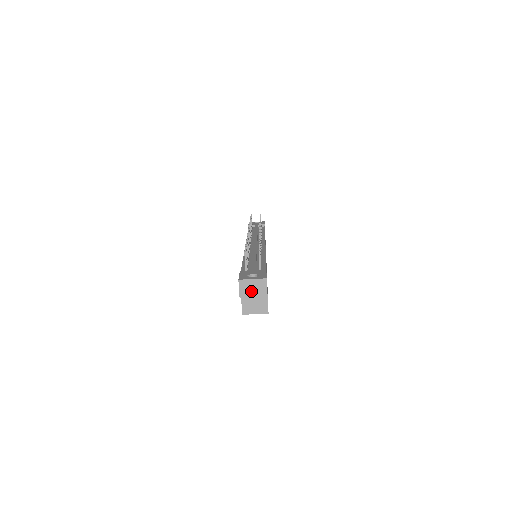
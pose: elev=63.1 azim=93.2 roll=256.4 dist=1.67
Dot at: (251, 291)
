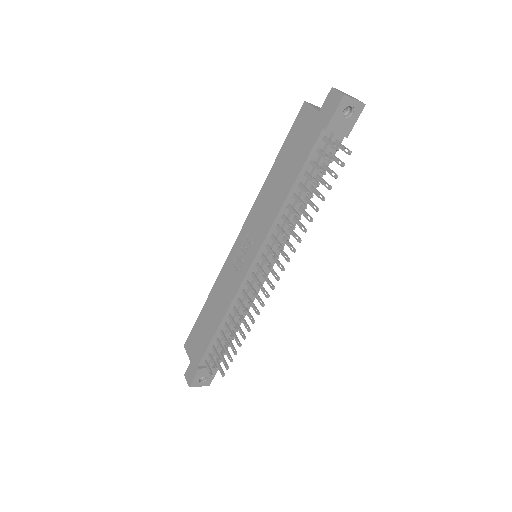
Dot at: occluded
